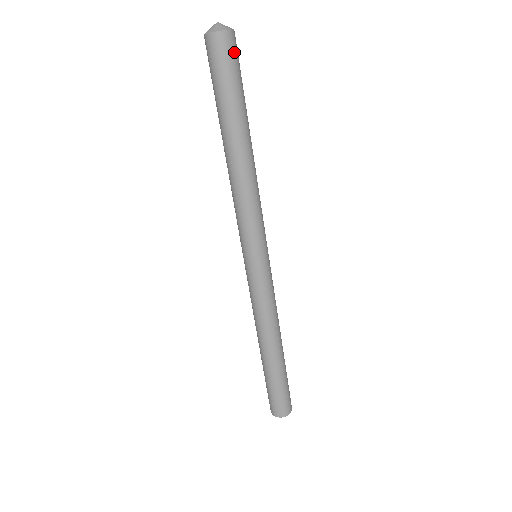
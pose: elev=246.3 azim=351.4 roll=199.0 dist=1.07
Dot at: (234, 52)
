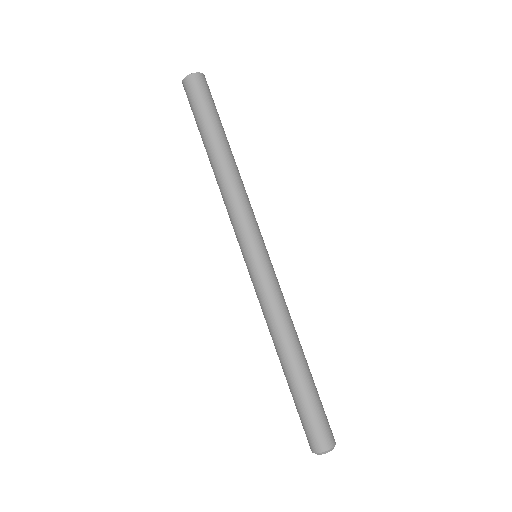
Dot at: (203, 87)
